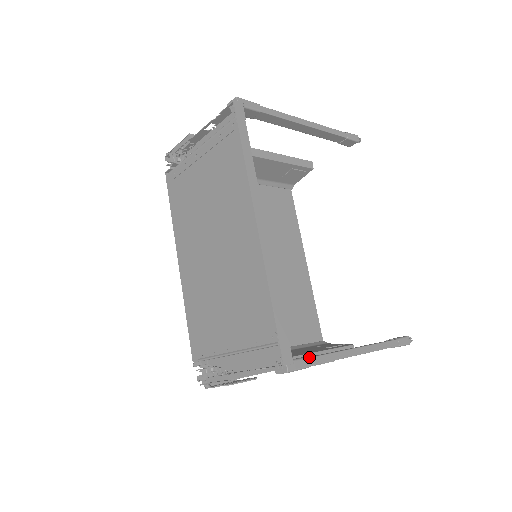
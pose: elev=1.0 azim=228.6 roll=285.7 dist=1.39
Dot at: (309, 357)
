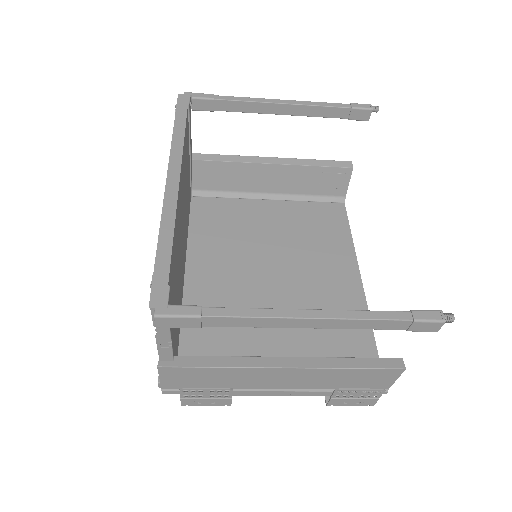
Dot at: (200, 306)
